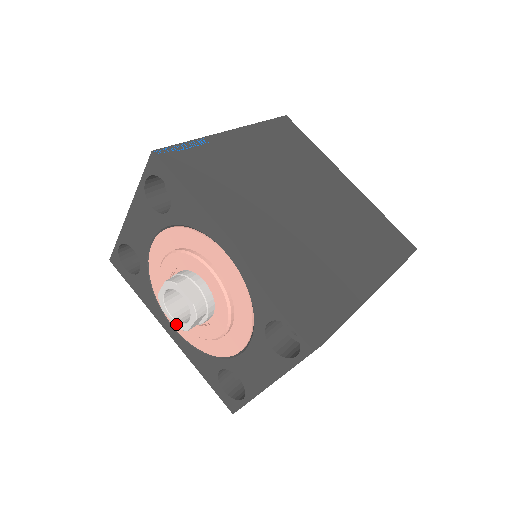
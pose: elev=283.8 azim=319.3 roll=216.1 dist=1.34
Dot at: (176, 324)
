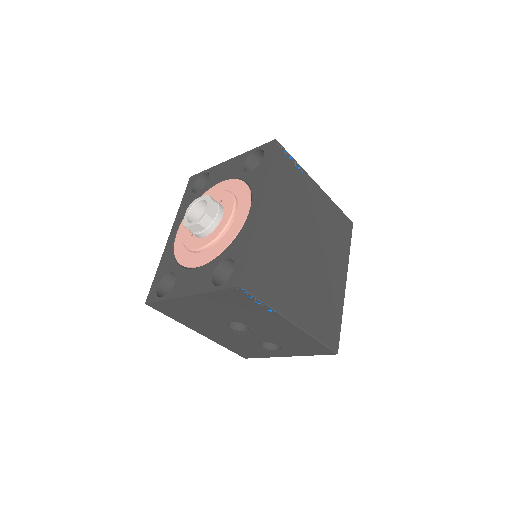
Dot at: (185, 220)
